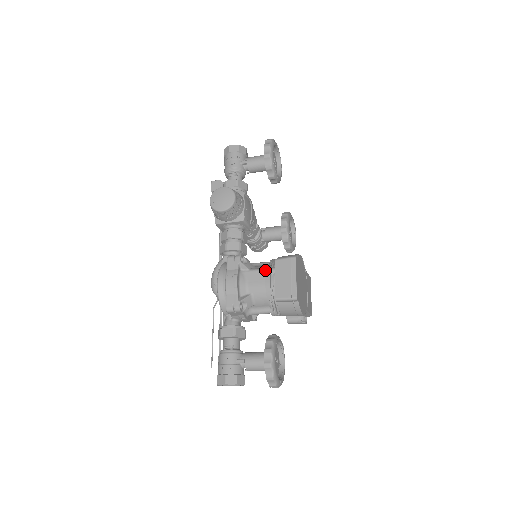
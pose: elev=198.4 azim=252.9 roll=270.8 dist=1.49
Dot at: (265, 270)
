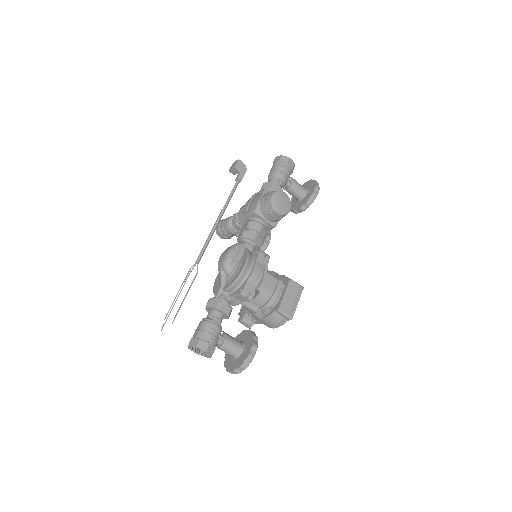
Dot at: (279, 281)
